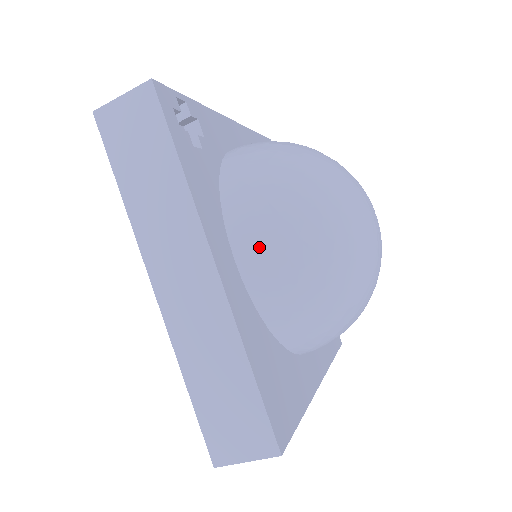
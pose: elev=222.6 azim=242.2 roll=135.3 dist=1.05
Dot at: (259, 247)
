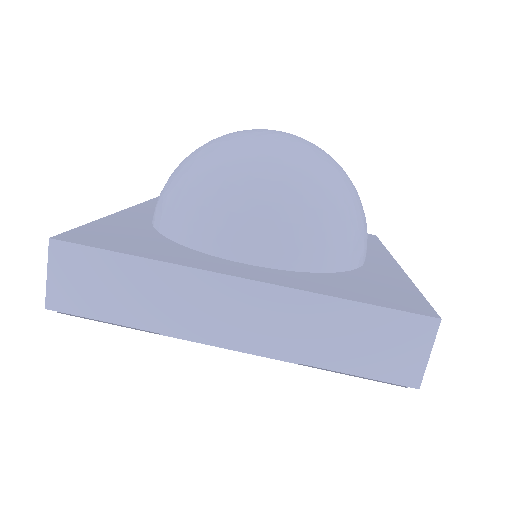
Dot at: occluded
